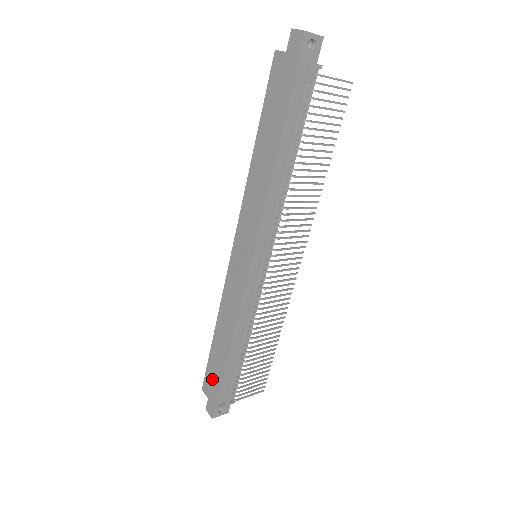
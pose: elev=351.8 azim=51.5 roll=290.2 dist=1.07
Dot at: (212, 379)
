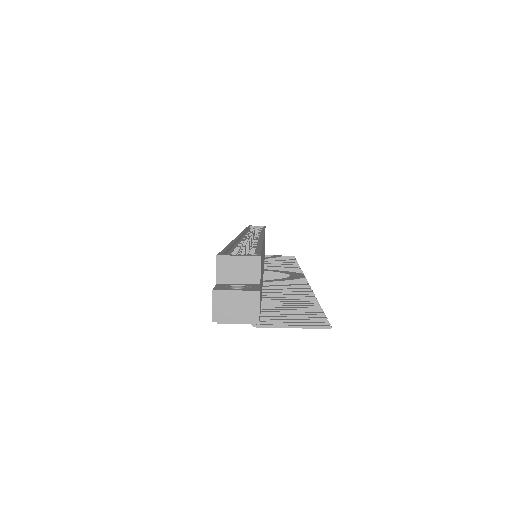
Dot at: occluded
